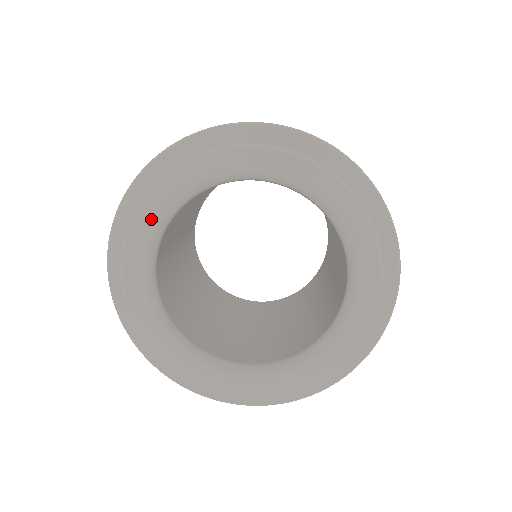
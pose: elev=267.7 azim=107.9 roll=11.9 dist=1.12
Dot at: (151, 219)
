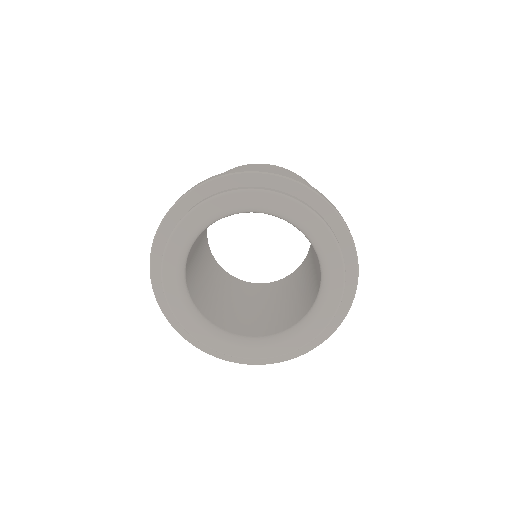
Dot at: (175, 256)
